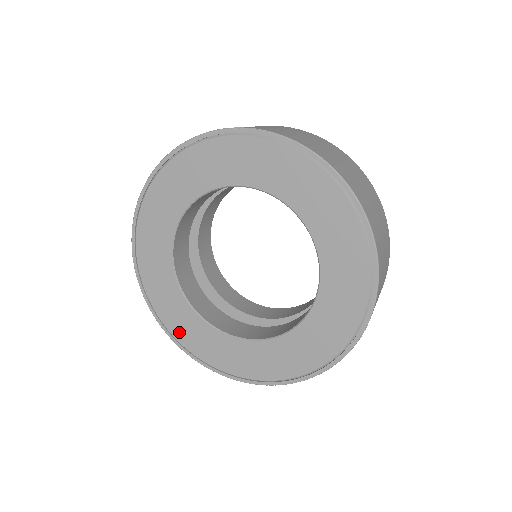
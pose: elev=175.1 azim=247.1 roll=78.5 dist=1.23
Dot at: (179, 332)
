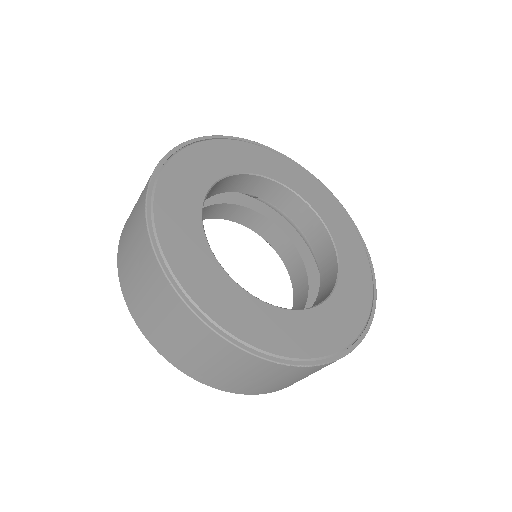
Dot at: (190, 279)
